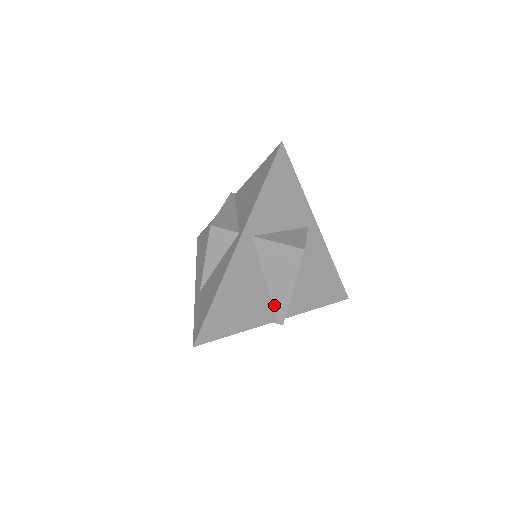
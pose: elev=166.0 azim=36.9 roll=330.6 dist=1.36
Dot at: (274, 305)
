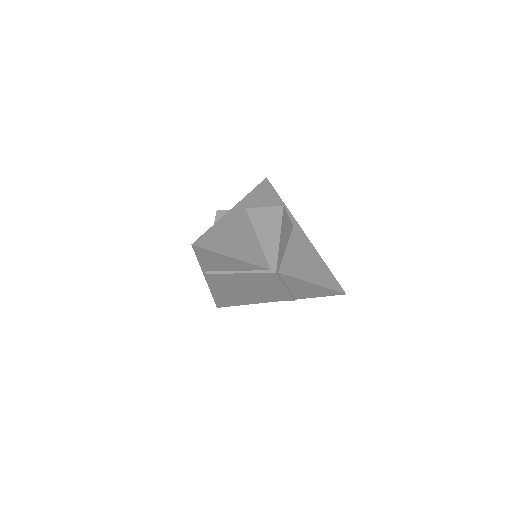
Dot at: (266, 256)
